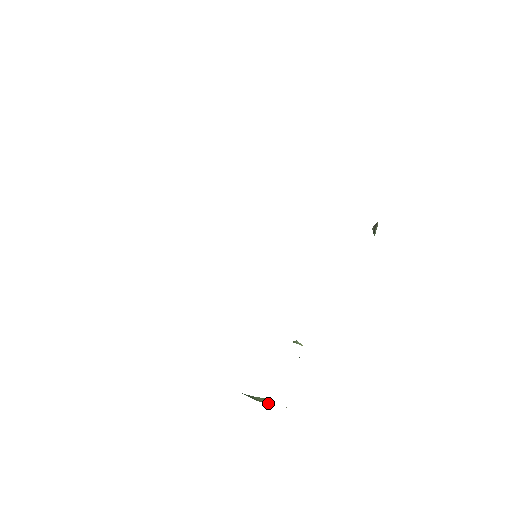
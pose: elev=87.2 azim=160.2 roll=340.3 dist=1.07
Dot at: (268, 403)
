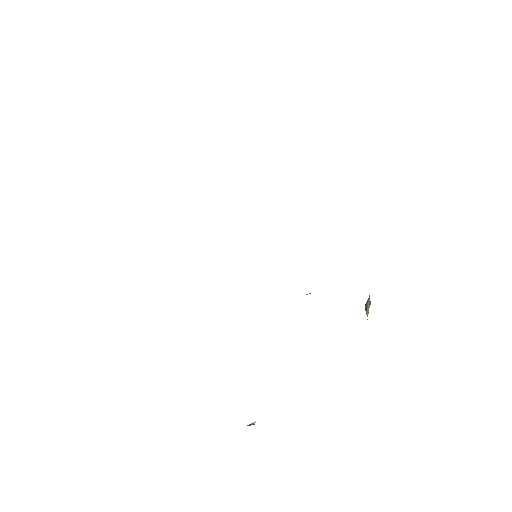
Dot at: occluded
